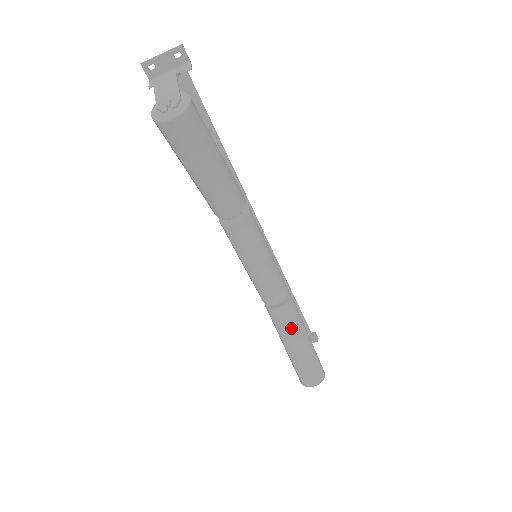
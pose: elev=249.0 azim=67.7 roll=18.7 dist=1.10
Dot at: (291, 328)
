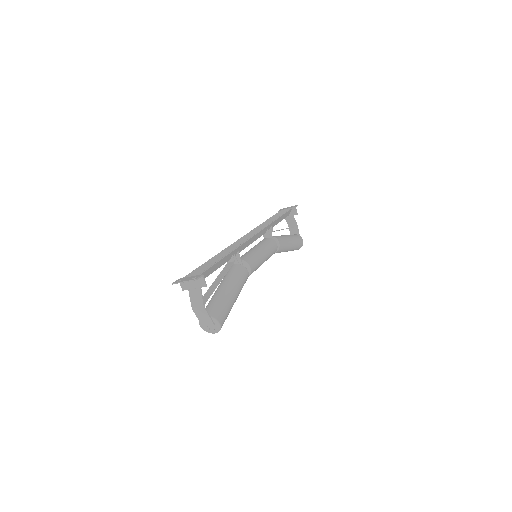
Dot at: occluded
